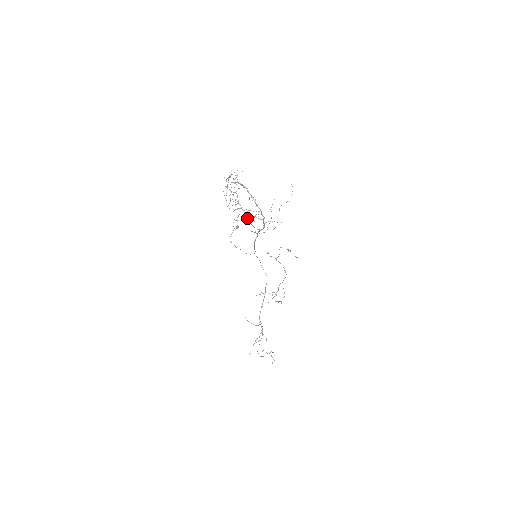
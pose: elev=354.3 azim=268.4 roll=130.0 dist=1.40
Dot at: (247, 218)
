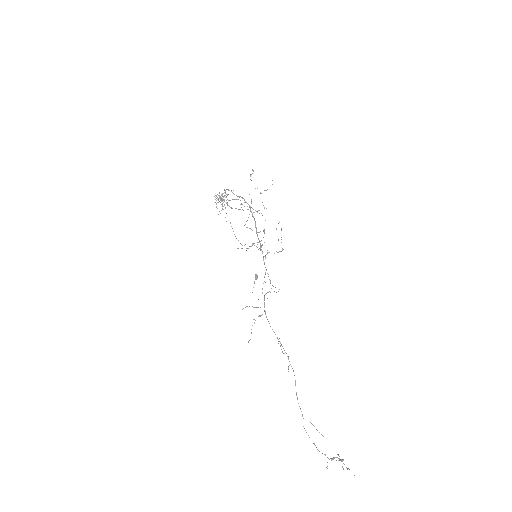
Dot at: occluded
